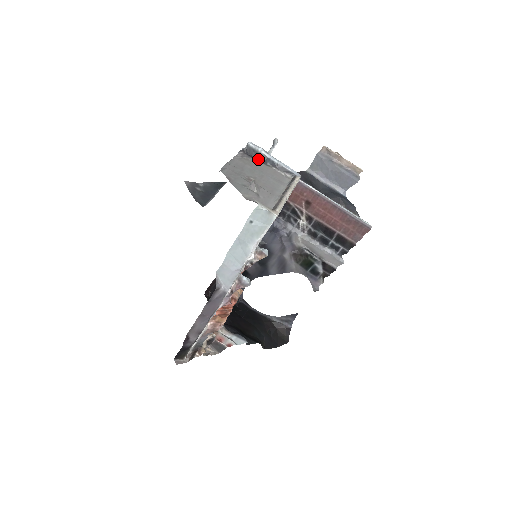
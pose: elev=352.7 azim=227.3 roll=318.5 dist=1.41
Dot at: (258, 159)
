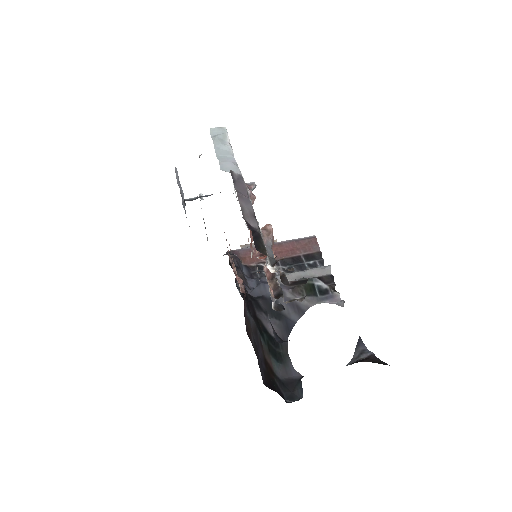
Dot at: occluded
